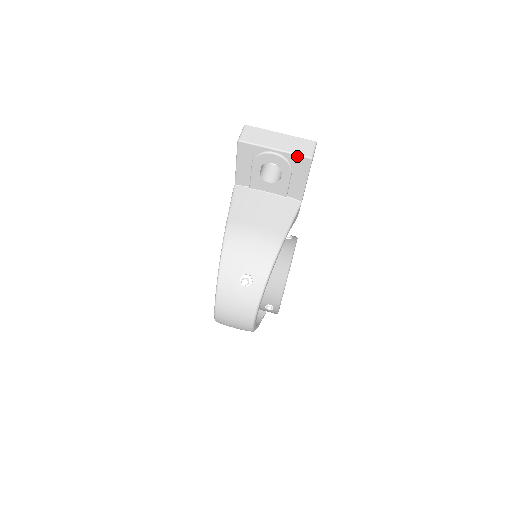
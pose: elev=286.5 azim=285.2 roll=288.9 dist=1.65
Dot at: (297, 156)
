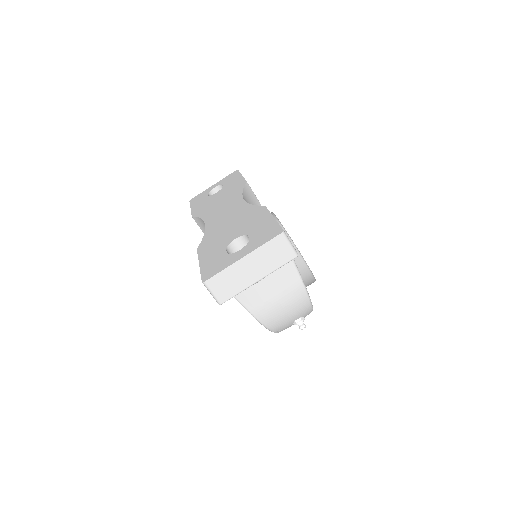
Dot at: (283, 265)
